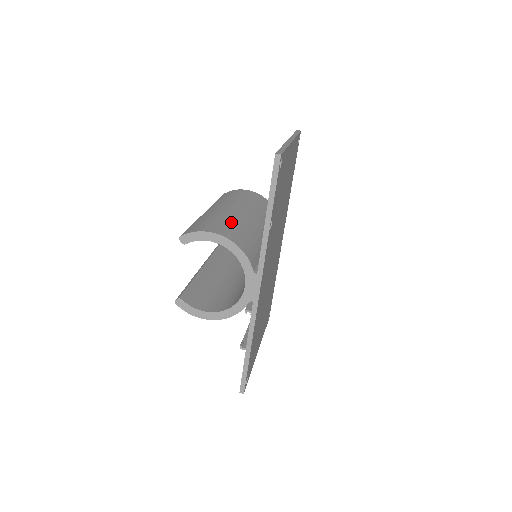
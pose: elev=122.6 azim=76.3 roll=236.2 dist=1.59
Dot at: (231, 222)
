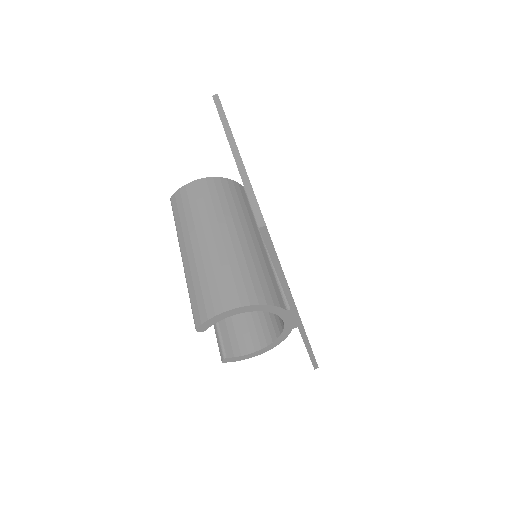
Dot at: (227, 270)
